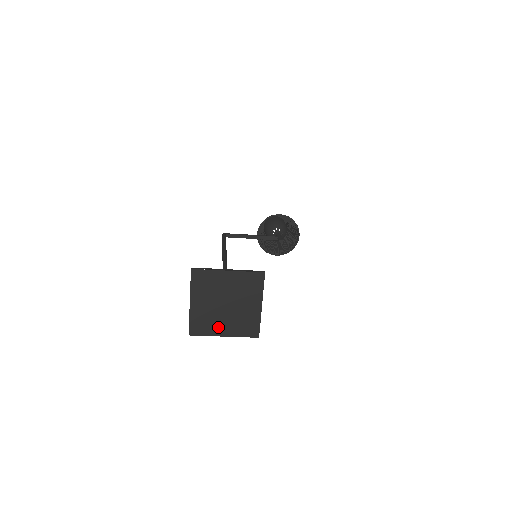
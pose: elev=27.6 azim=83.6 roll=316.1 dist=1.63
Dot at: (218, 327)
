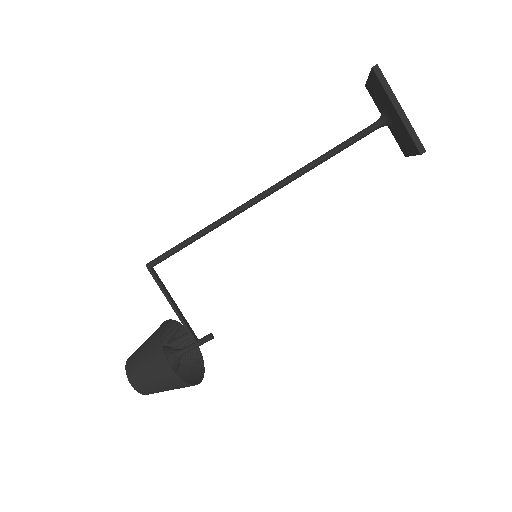
Dot at: occluded
